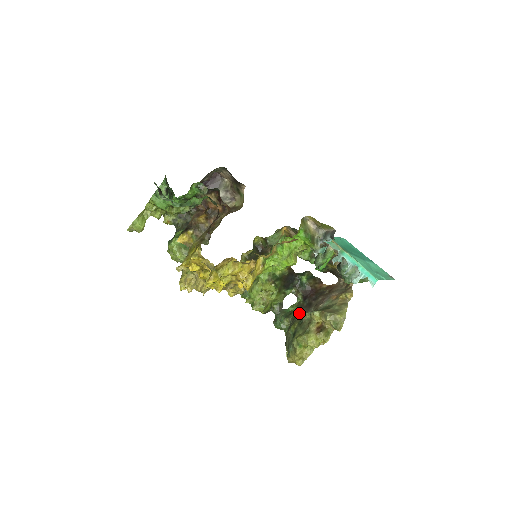
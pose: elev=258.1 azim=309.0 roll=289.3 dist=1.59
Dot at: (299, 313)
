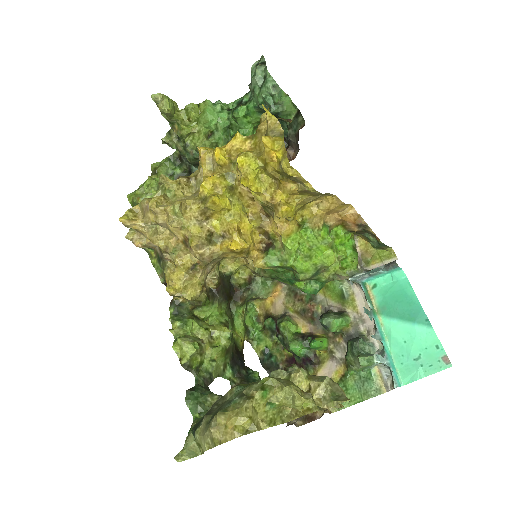
Dot at: occluded
